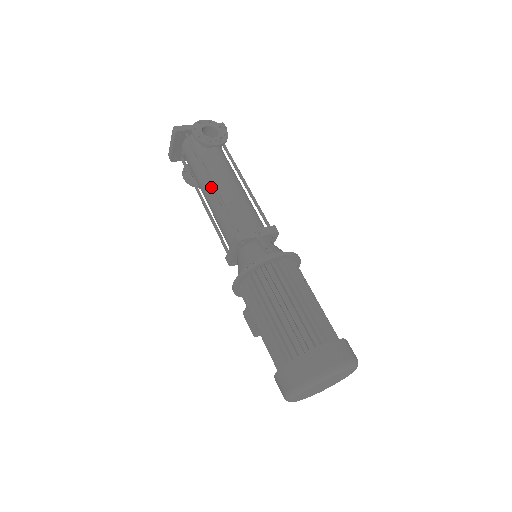
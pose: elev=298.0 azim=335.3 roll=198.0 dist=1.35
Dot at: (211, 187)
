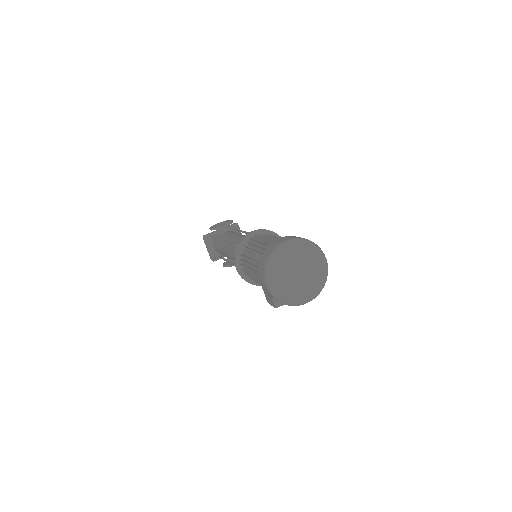
Dot at: (225, 245)
